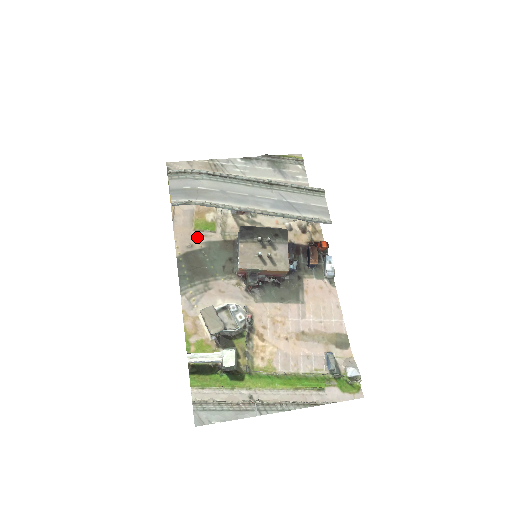
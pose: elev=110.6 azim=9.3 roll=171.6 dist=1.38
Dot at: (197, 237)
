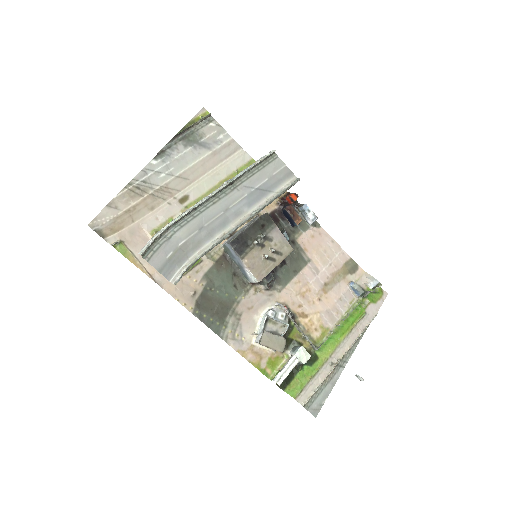
Dot at: (192, 280)
